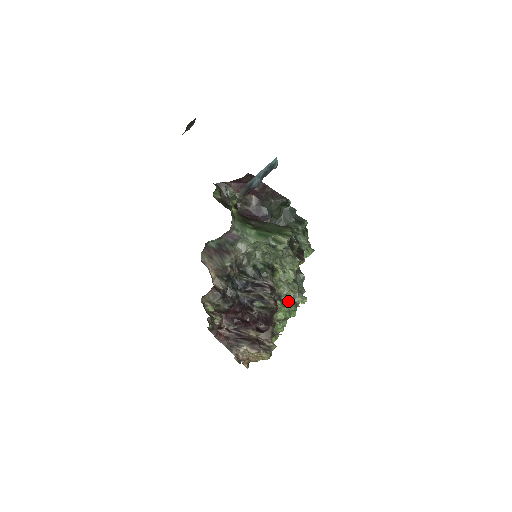
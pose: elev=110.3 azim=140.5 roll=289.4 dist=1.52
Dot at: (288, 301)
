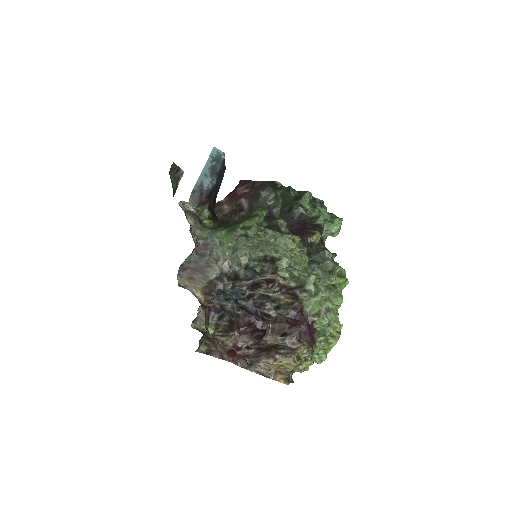
Dot at: (316, 288)
